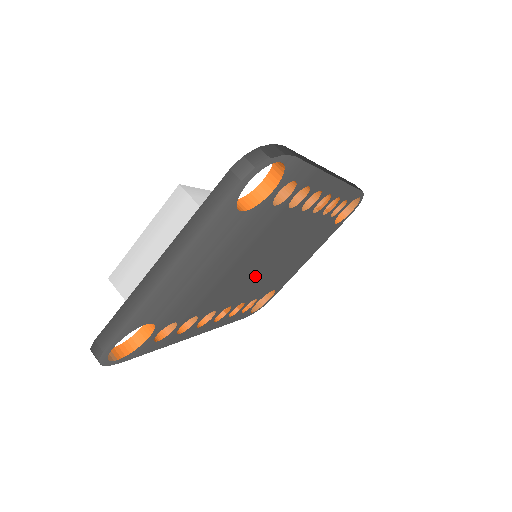
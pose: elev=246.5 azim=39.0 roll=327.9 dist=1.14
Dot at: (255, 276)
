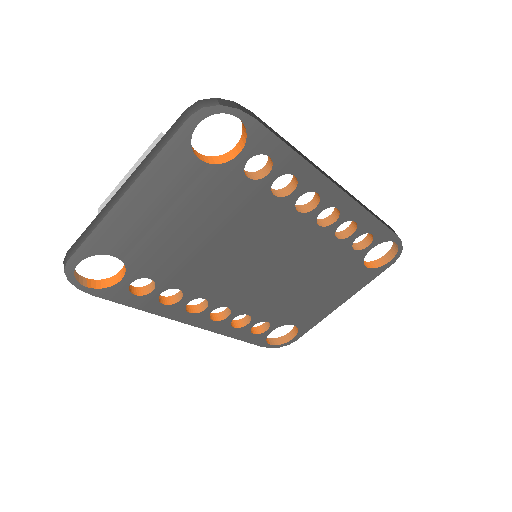
Dot at: (254, 279)
